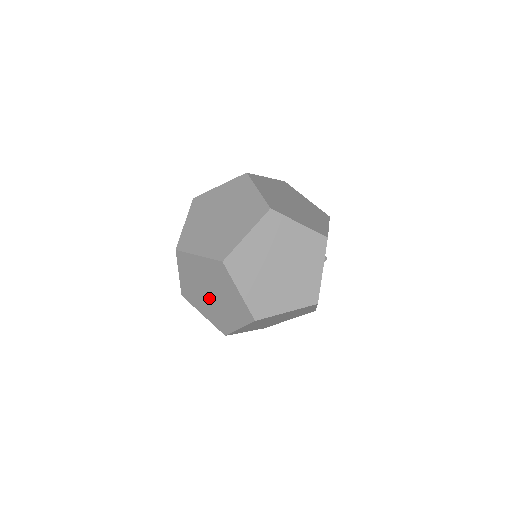
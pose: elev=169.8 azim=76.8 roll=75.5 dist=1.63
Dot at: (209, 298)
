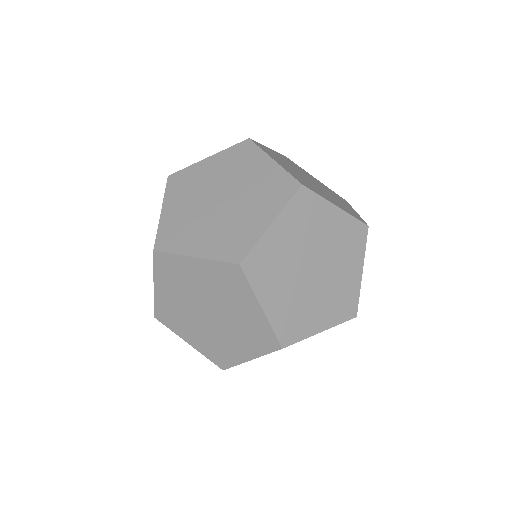
Dot at: (204, 319)
